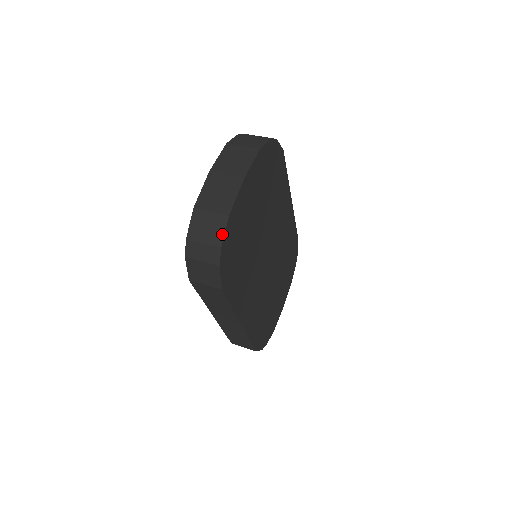
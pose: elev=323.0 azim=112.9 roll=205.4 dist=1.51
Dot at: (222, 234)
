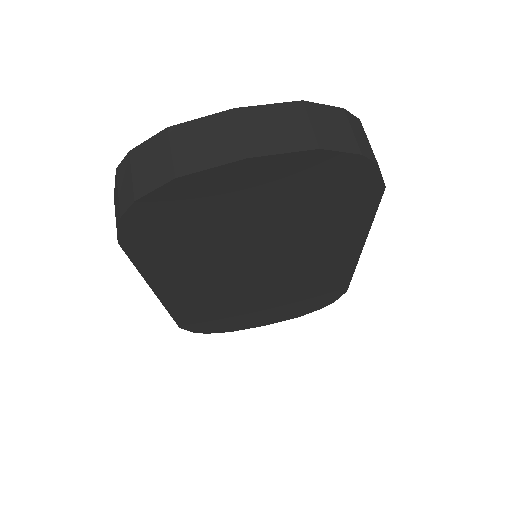
Dot at: (150, 188)
